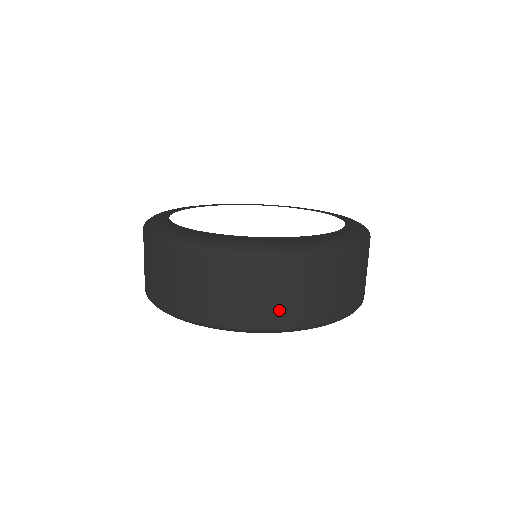
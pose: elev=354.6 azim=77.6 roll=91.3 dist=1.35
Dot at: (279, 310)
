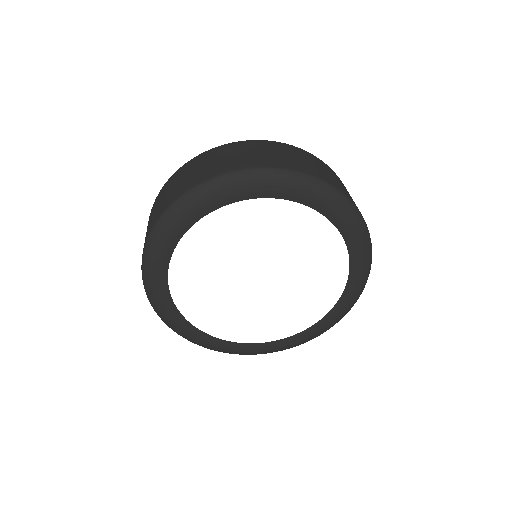
Dot at: (351, 198)
